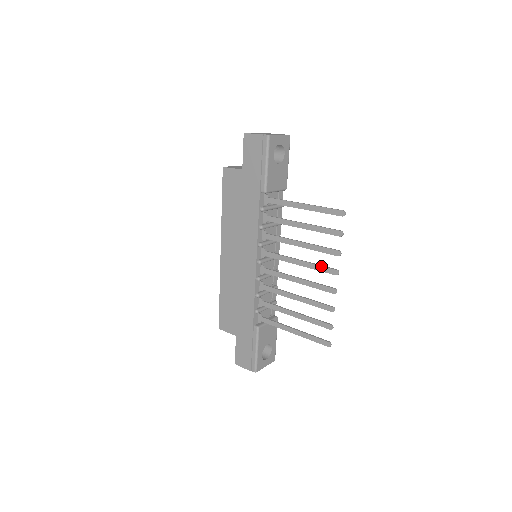
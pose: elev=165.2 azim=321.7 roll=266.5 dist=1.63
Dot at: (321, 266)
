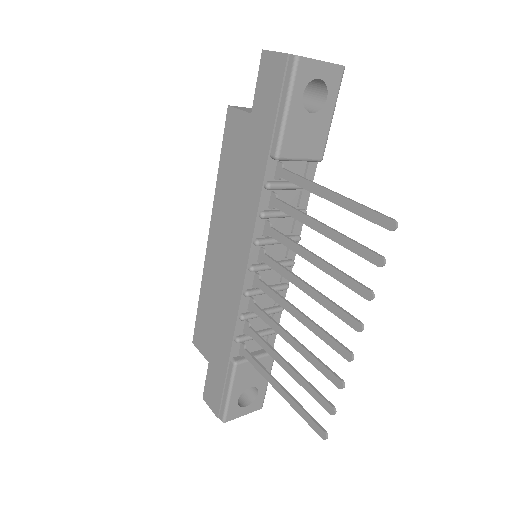
Dot at: (337, 307)
